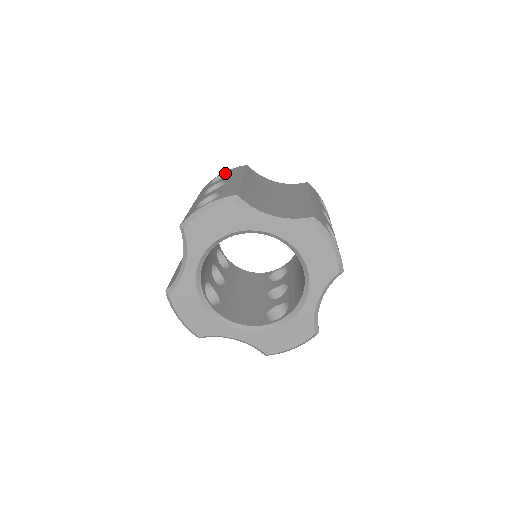
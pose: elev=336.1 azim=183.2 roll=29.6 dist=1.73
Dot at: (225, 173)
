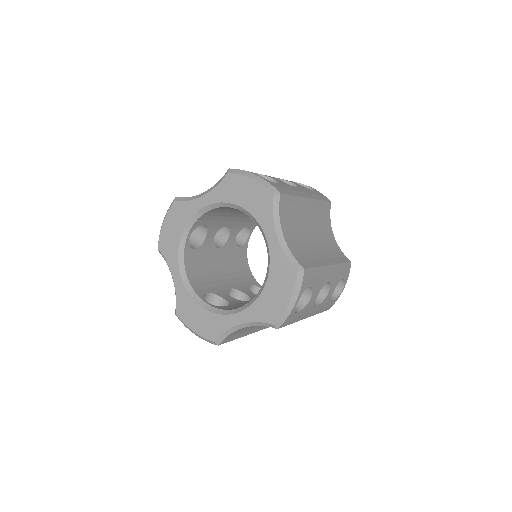
Dot at: (312, 189)
